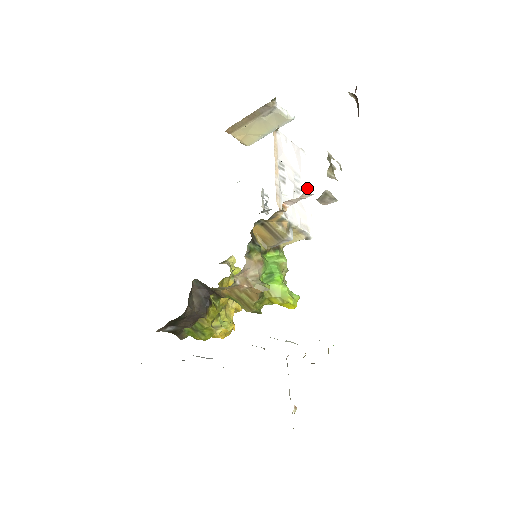
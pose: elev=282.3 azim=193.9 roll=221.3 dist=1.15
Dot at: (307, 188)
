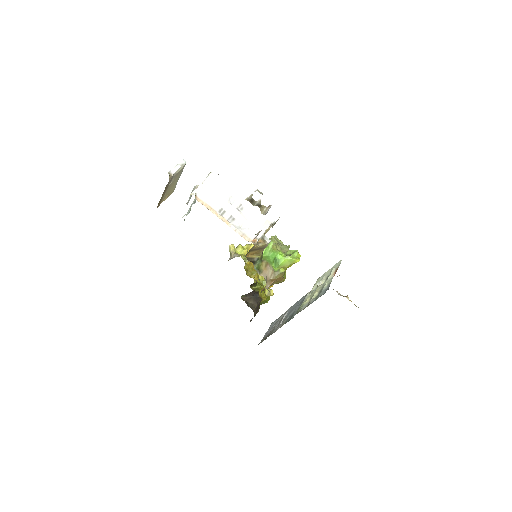
Dot at: (241, 196)
